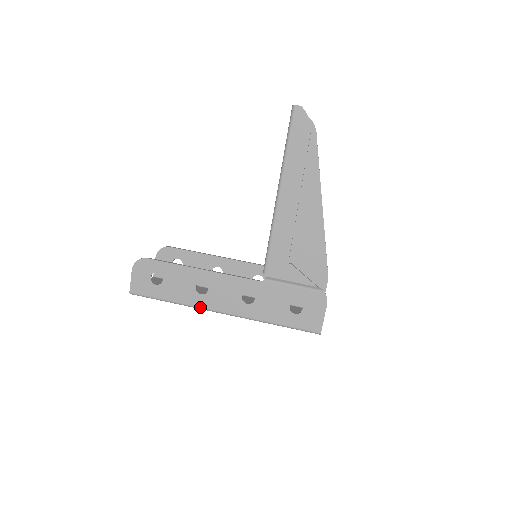
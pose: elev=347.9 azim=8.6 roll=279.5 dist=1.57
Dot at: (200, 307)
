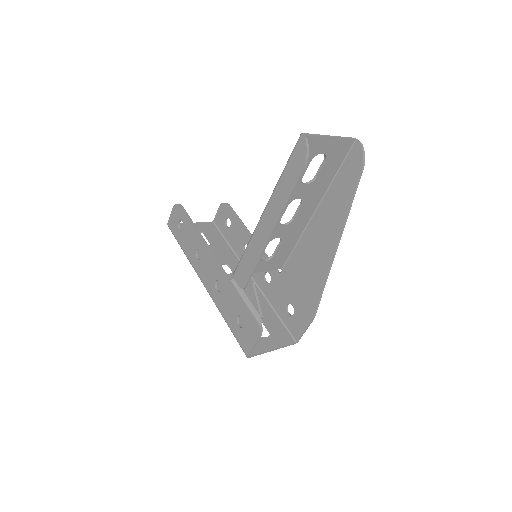
Dot at: (194, 268)
